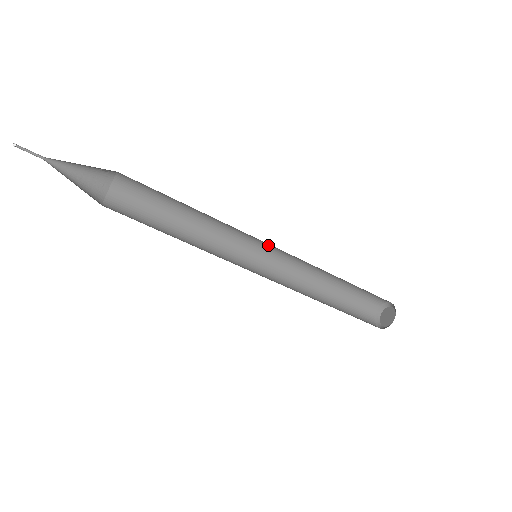
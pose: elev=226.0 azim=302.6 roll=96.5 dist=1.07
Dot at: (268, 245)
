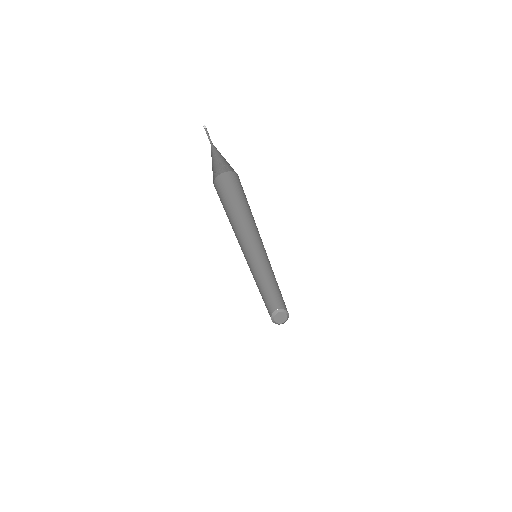
Dot at: occluded
